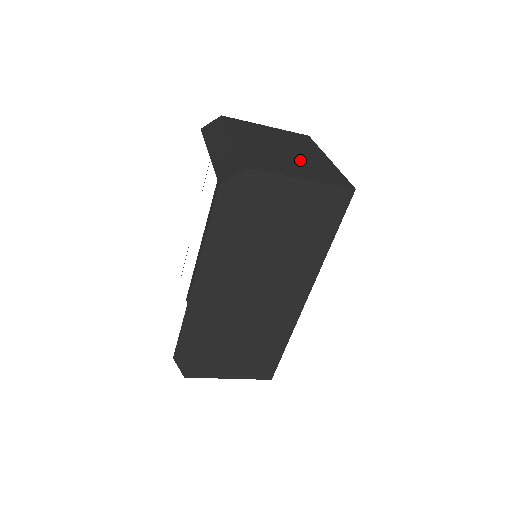
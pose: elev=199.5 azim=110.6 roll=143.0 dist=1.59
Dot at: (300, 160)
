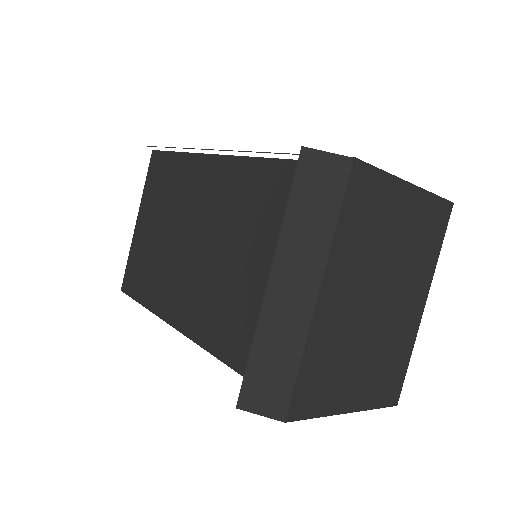
Dot at: (381, 338)
